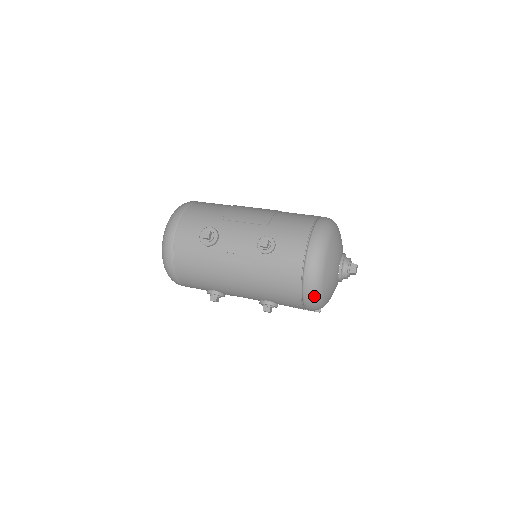
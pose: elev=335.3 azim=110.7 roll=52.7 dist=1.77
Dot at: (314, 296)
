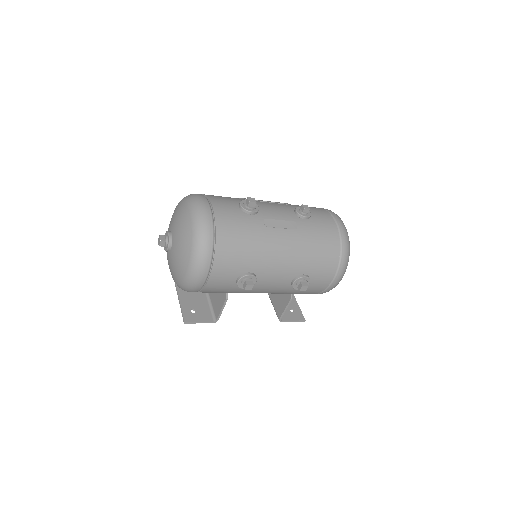
Dot at: (348, 256)
